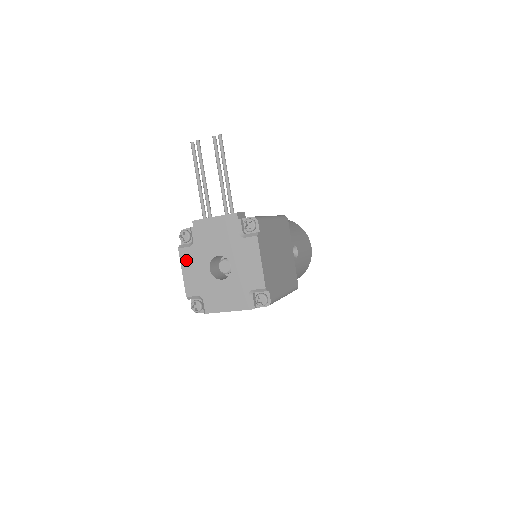
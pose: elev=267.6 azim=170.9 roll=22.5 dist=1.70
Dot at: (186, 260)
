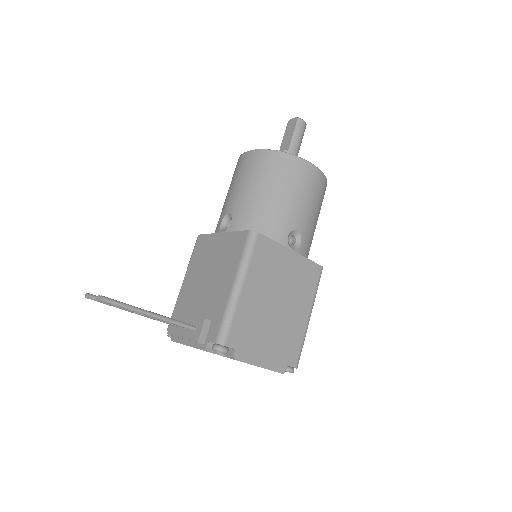
Dot at: occluded
